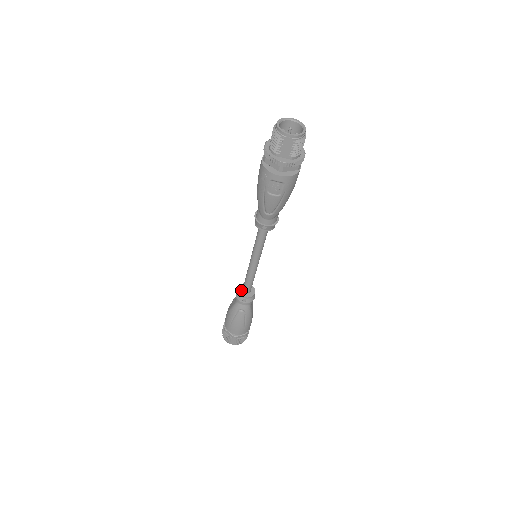
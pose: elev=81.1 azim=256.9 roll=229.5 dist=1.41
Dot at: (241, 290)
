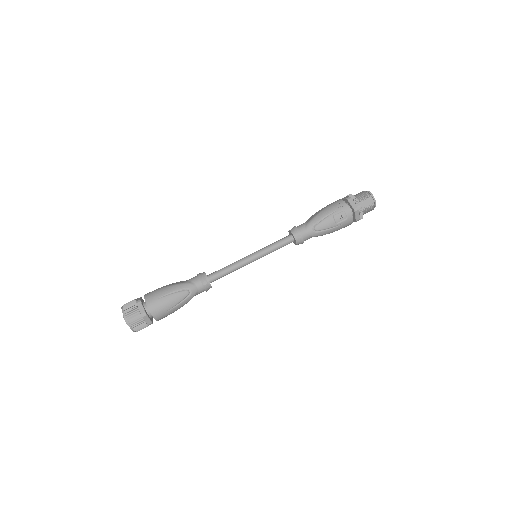
Dot at: (206, 275)
